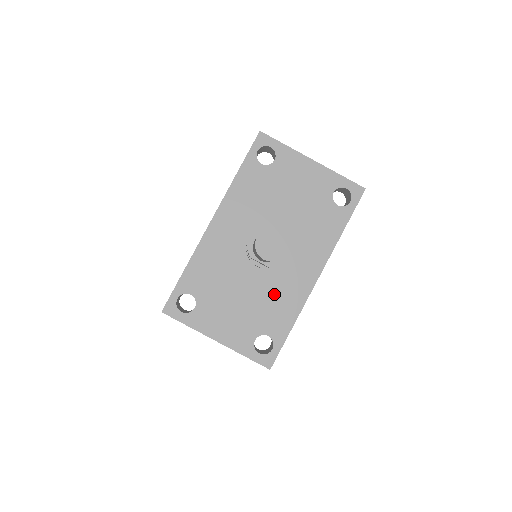
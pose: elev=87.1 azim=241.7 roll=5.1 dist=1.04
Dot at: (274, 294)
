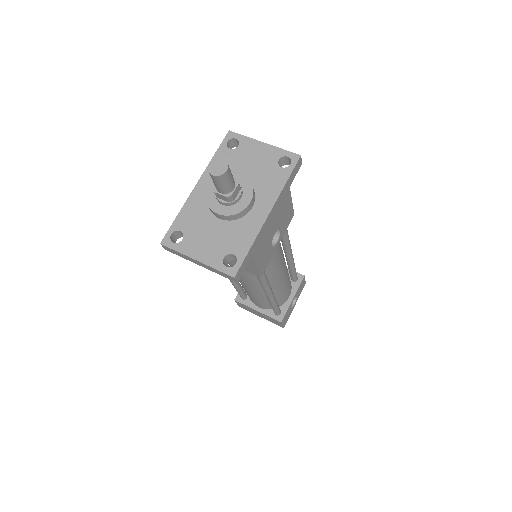
Dot at: (238, 226)
